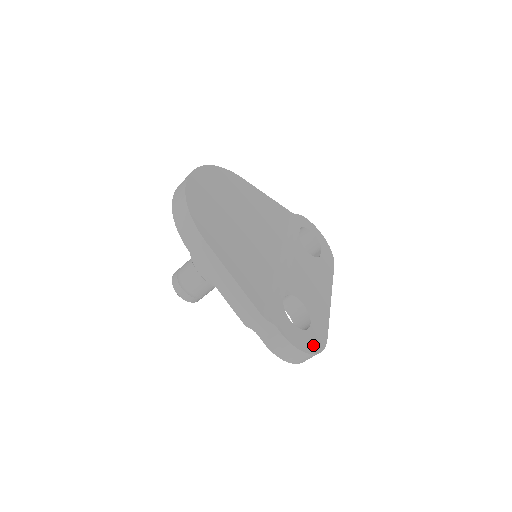
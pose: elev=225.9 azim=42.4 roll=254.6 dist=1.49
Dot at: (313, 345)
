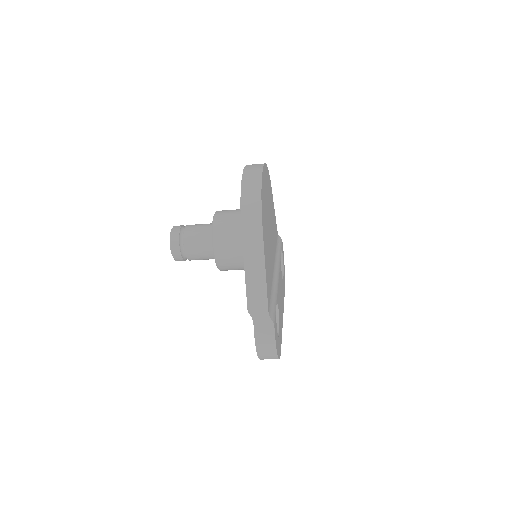
Dot at: occluded
